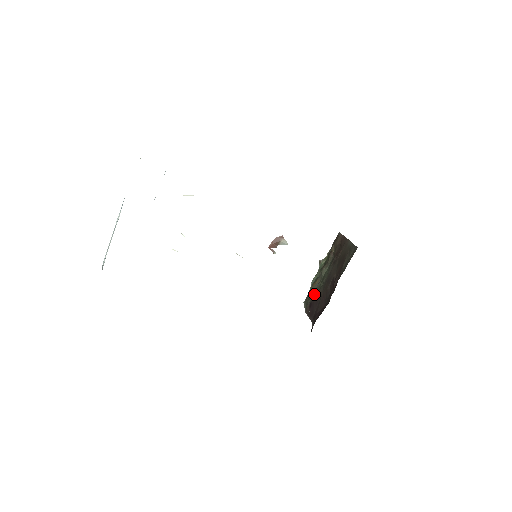
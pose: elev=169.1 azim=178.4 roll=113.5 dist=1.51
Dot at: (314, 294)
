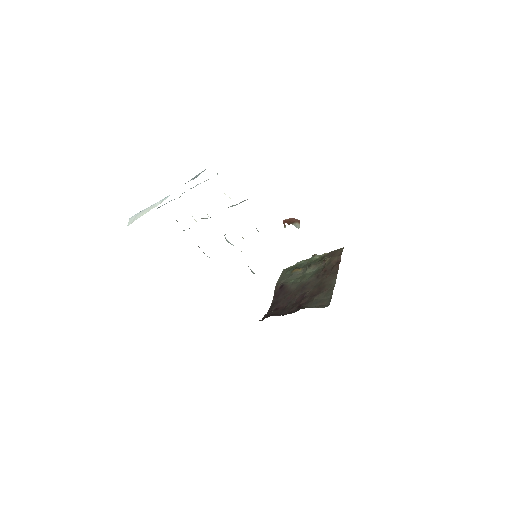
Dot at: (290, 281)
